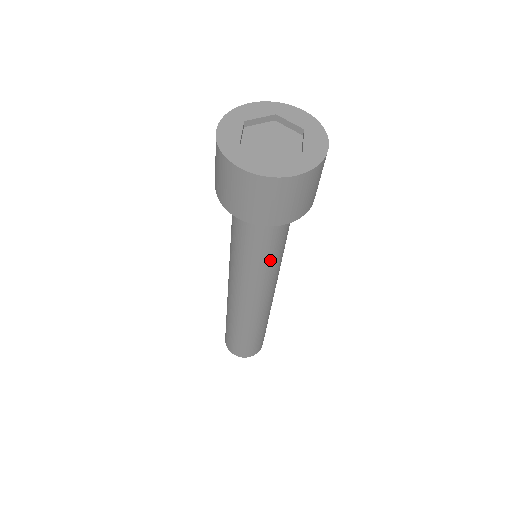
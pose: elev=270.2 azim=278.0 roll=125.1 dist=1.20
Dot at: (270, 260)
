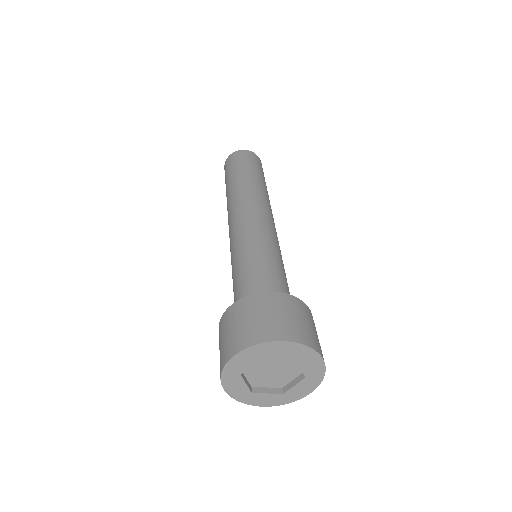
Dot at: occluded
